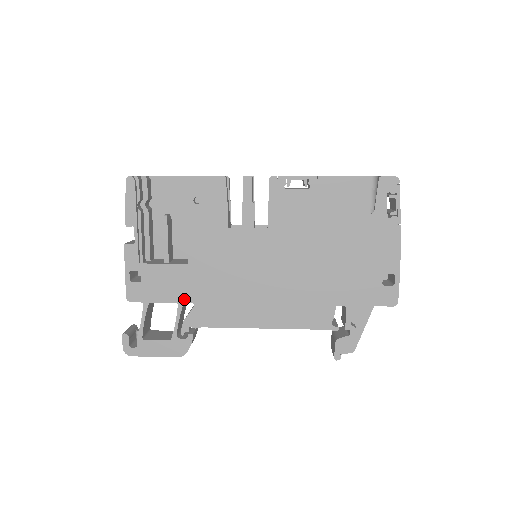
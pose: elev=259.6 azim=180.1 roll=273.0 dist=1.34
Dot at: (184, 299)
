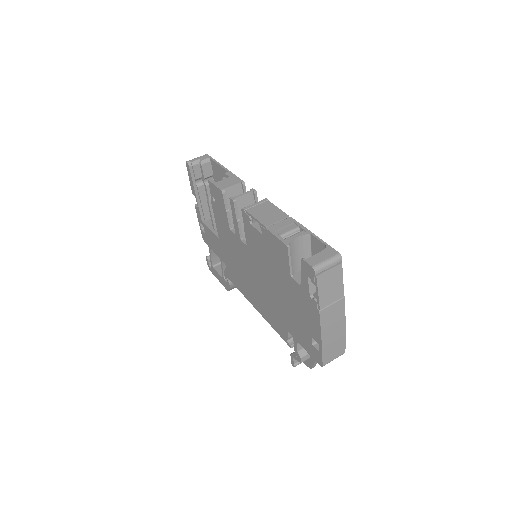
Dot at: (222, 258)
